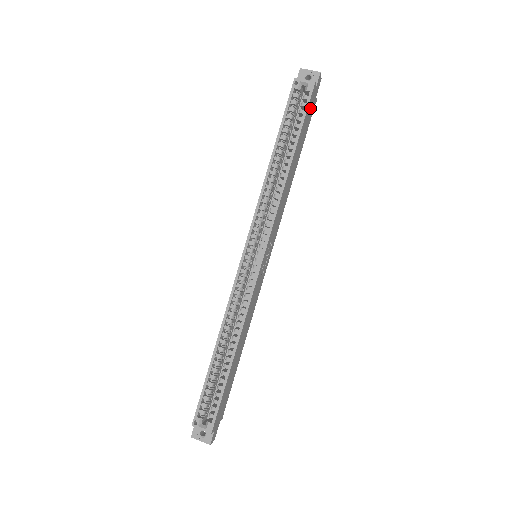
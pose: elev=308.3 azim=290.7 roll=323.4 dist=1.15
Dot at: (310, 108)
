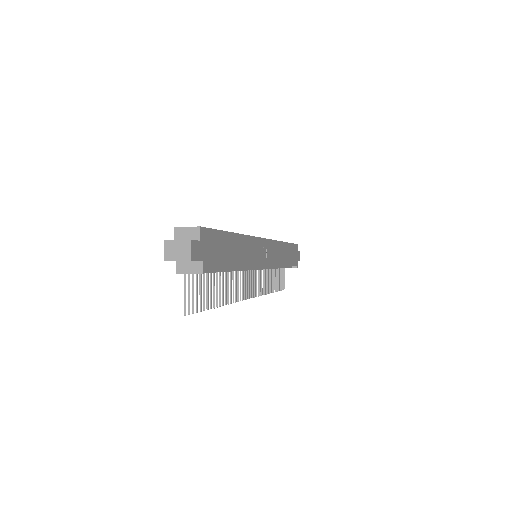
Dot at: (295, 253)
